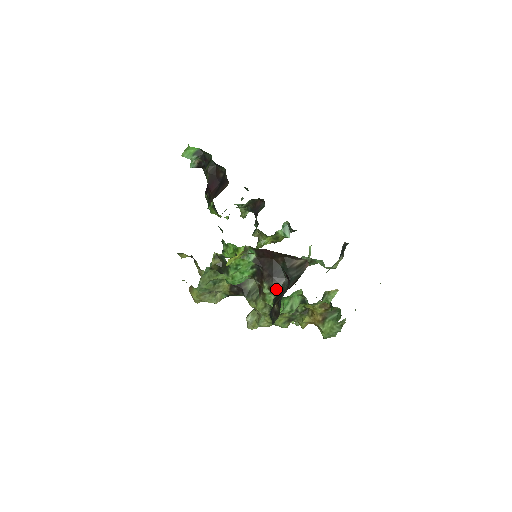
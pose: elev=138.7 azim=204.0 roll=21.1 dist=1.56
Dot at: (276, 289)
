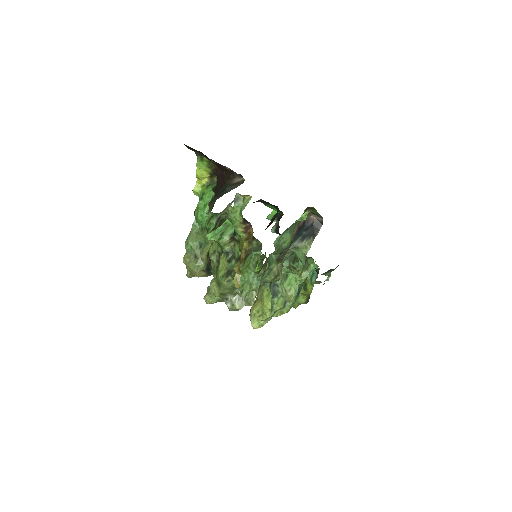
Dot at: occluded
